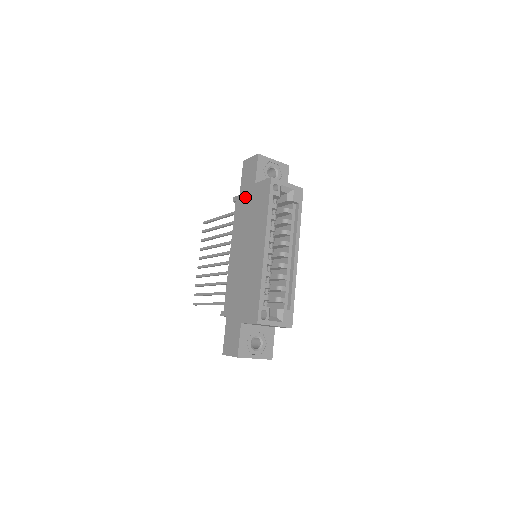
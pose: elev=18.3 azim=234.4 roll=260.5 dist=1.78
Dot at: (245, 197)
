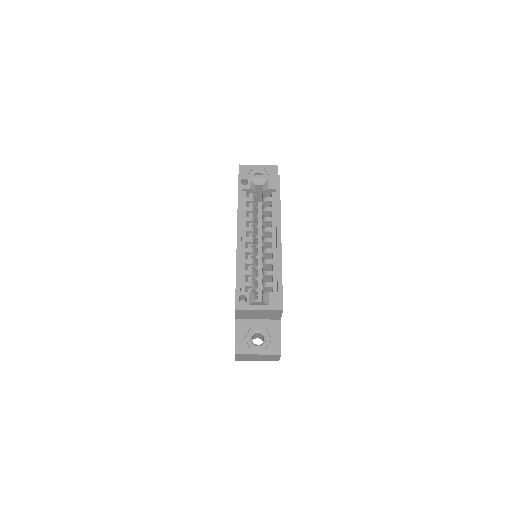
Dot at: occluded
